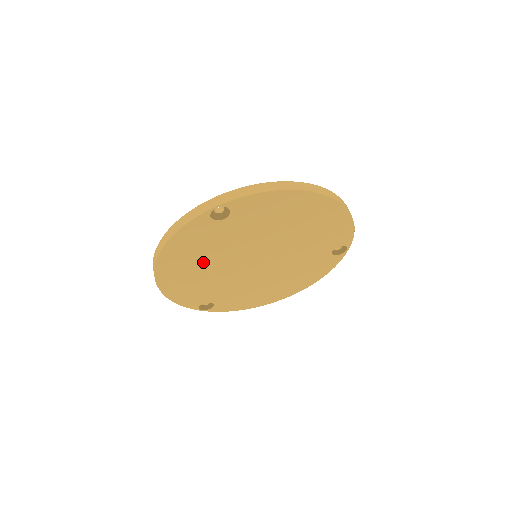
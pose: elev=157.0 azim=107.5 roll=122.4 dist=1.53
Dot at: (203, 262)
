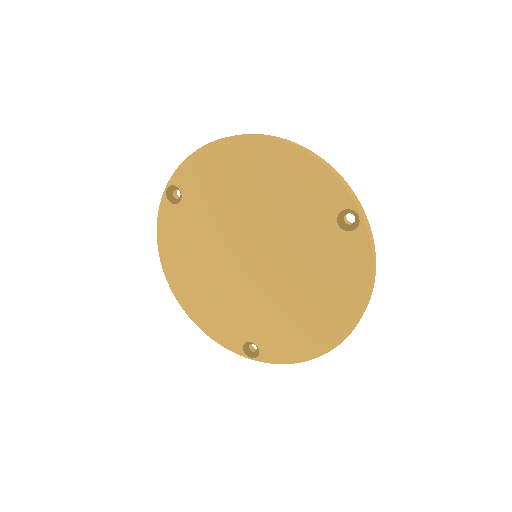
Dot at: (201, 268)
